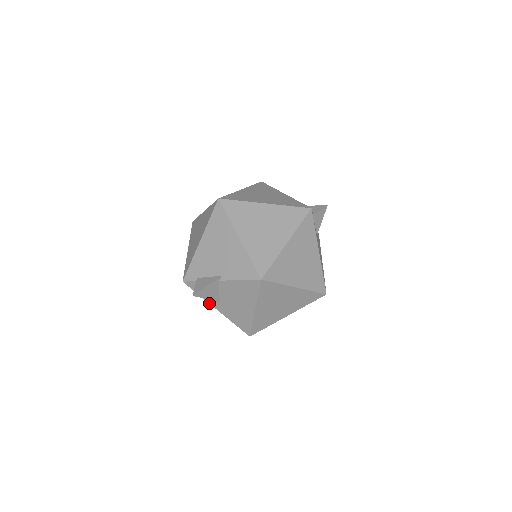
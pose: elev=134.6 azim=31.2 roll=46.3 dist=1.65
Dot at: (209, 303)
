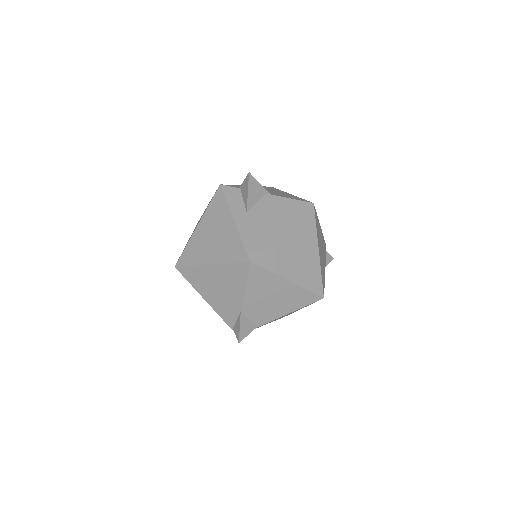
Dot at: (231, 212)
